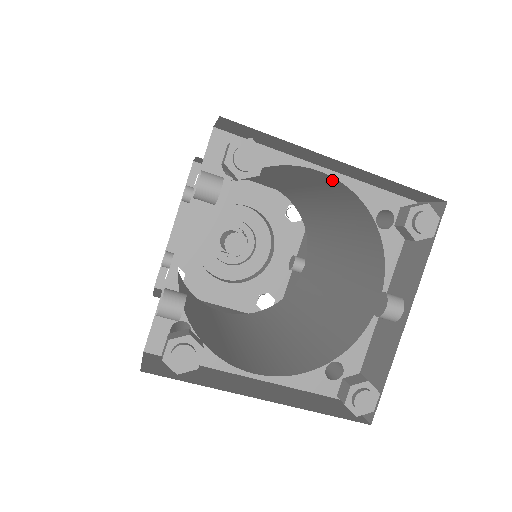
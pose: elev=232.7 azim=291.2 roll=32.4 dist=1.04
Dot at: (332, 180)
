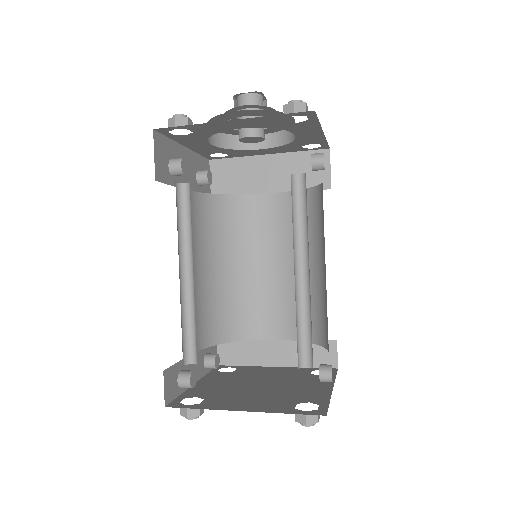
Dot at: occluded
